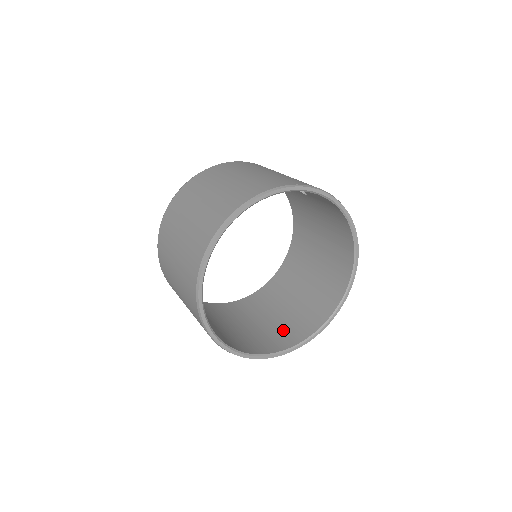
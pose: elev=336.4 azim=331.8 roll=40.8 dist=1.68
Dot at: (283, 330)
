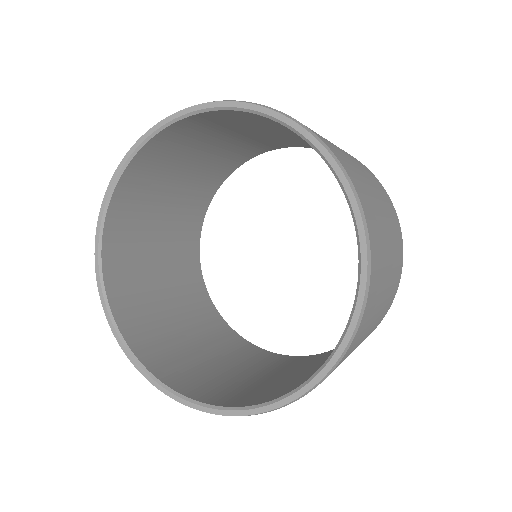
Dot at: (286, 385)
